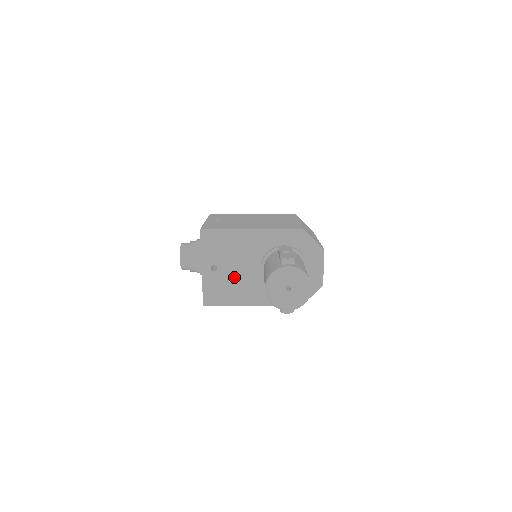
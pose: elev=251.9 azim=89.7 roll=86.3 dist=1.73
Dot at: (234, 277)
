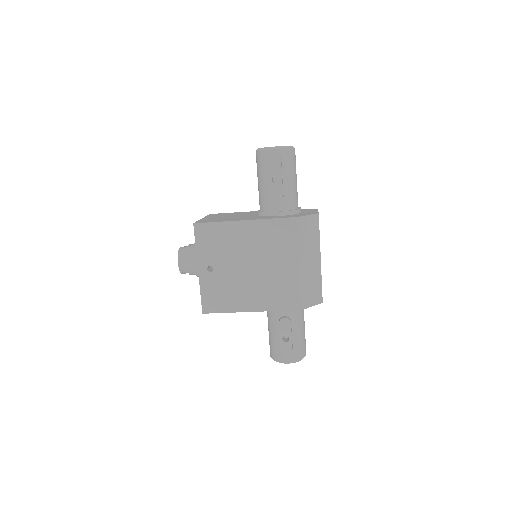
Dot at: occluded
